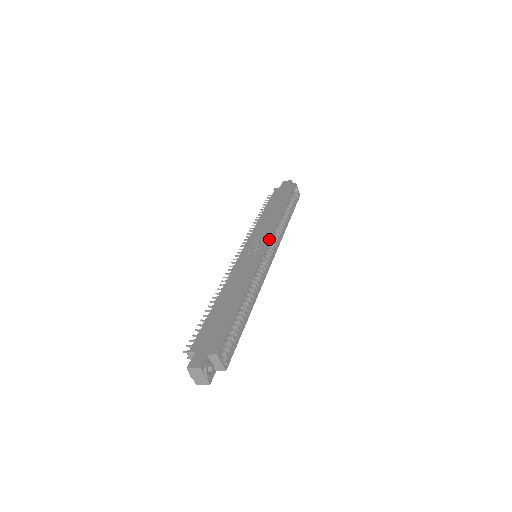
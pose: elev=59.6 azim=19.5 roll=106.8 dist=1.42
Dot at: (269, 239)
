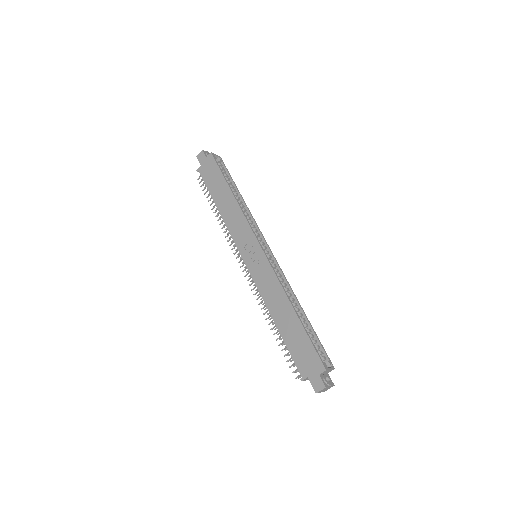
Dot at: (255, 237)
